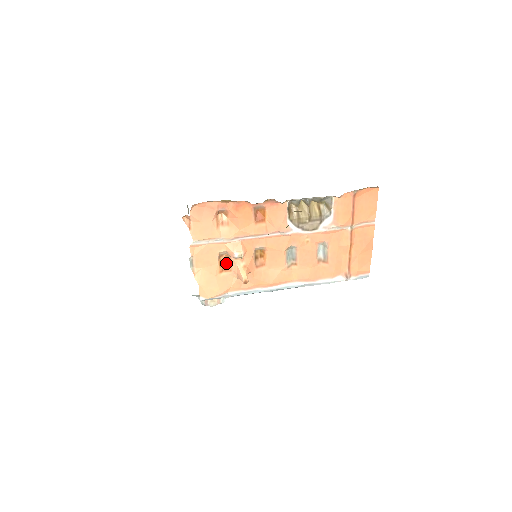
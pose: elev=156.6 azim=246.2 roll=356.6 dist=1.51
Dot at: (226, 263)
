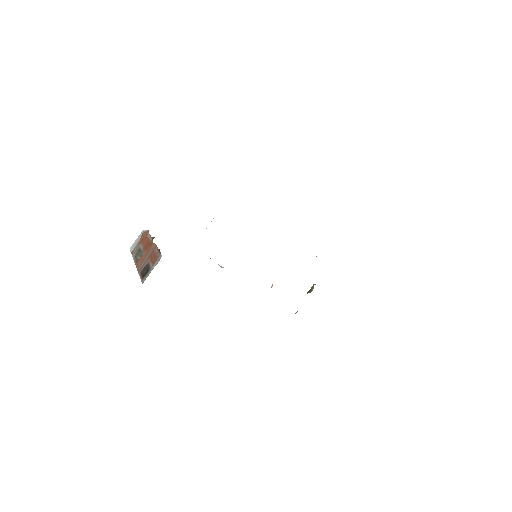
Dot at: occluded
